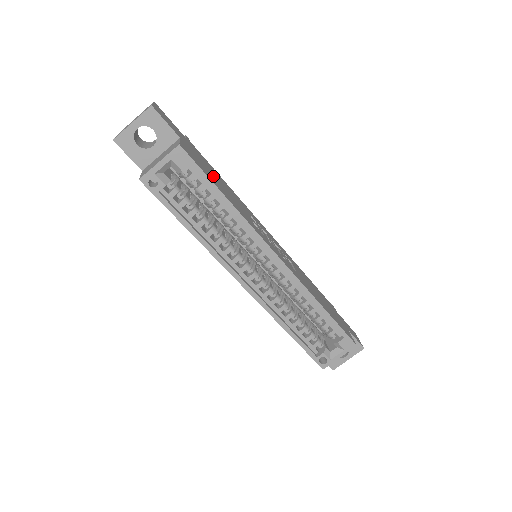
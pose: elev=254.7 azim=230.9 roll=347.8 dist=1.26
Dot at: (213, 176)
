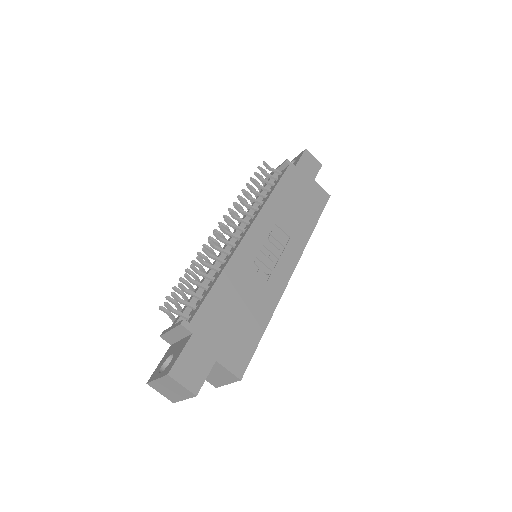
Dot at: (239, 323)
